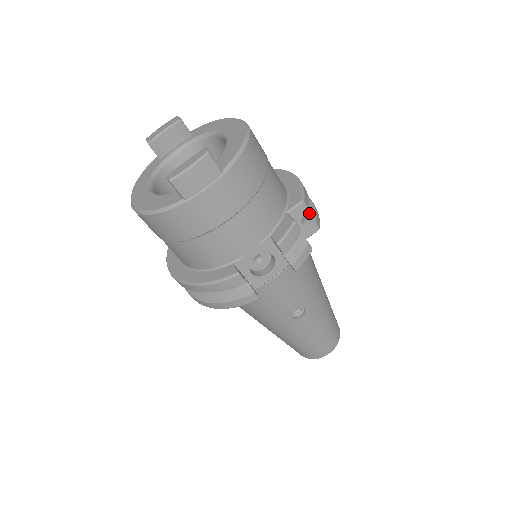
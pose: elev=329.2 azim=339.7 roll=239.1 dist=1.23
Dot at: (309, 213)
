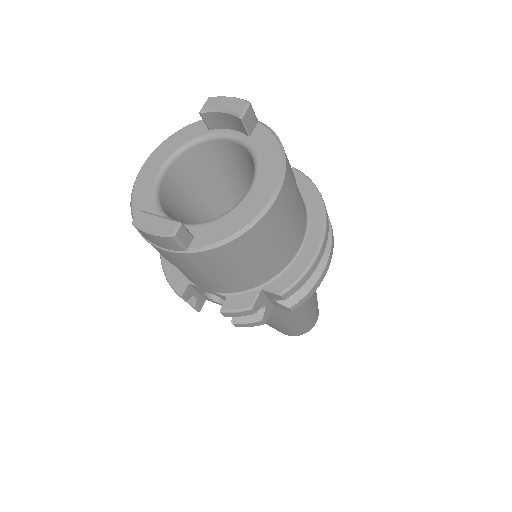
Dot at: (296, 293)
